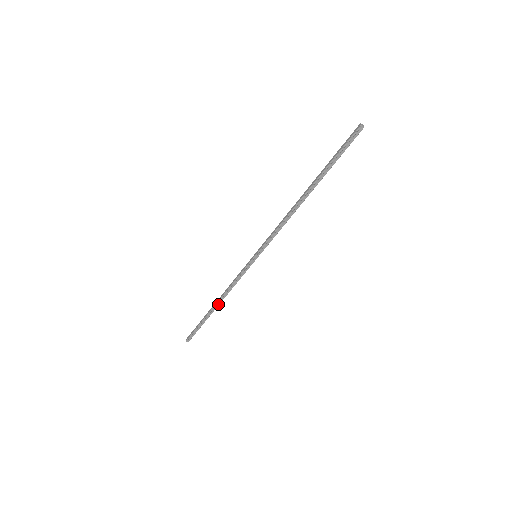
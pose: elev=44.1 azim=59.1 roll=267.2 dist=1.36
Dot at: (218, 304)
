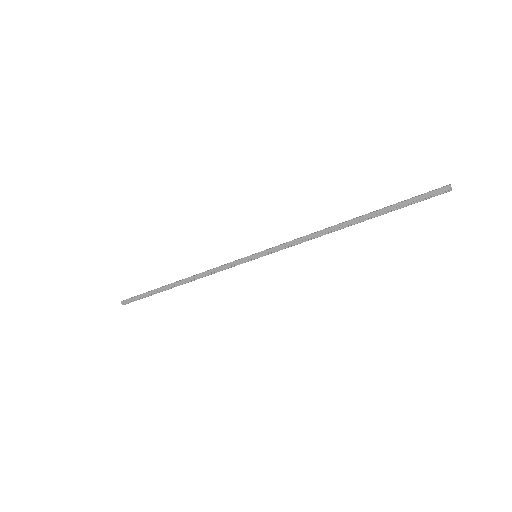
Dot at: (183, 283)
